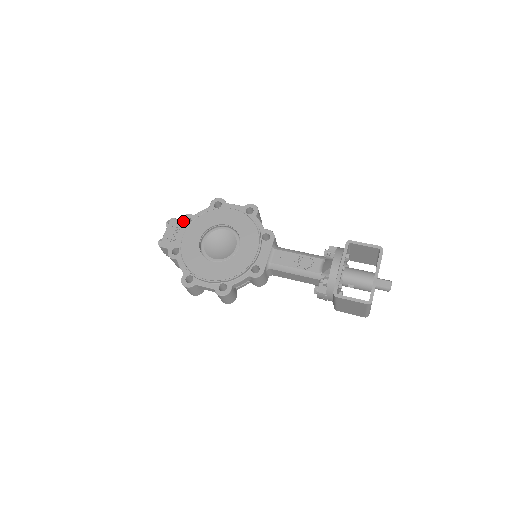
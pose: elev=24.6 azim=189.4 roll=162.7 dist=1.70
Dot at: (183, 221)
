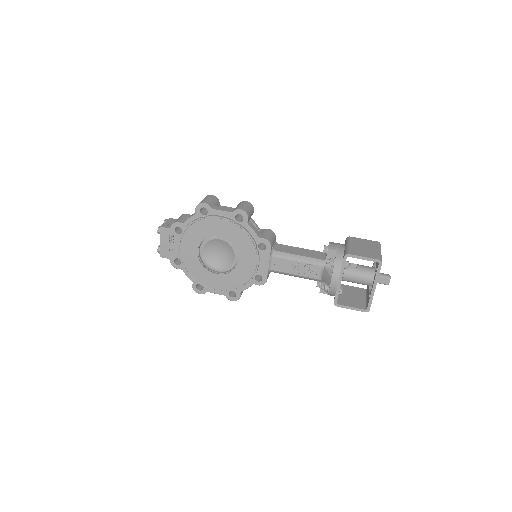
Dot at: (174, 231)
